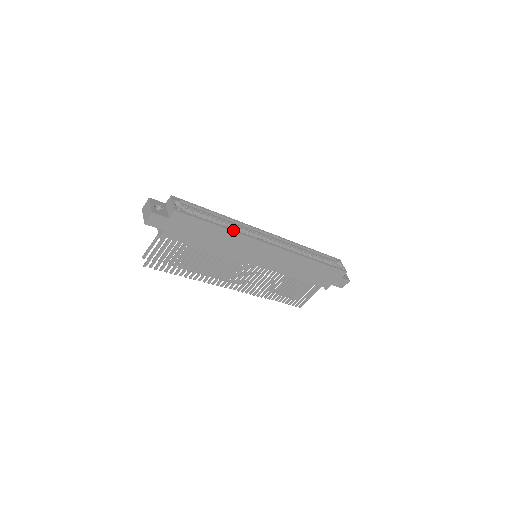
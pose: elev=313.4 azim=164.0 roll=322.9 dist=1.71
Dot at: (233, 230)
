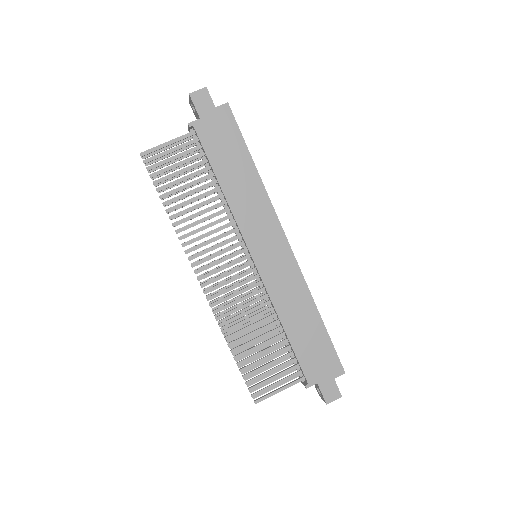
Dot at: occluded
